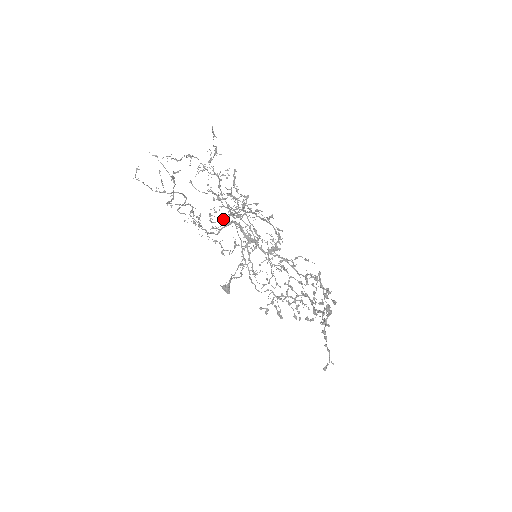
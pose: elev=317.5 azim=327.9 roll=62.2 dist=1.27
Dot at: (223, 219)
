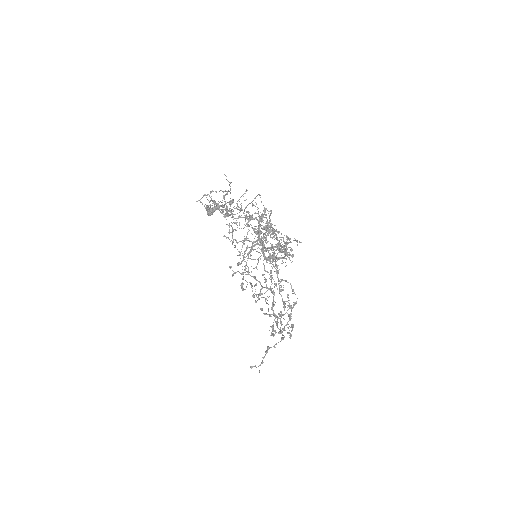
Dot at: occluded
